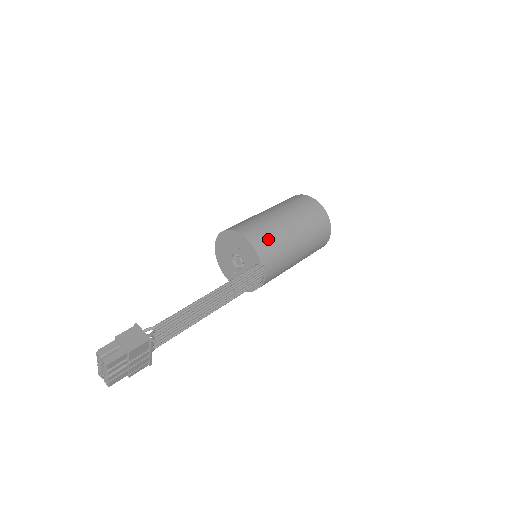
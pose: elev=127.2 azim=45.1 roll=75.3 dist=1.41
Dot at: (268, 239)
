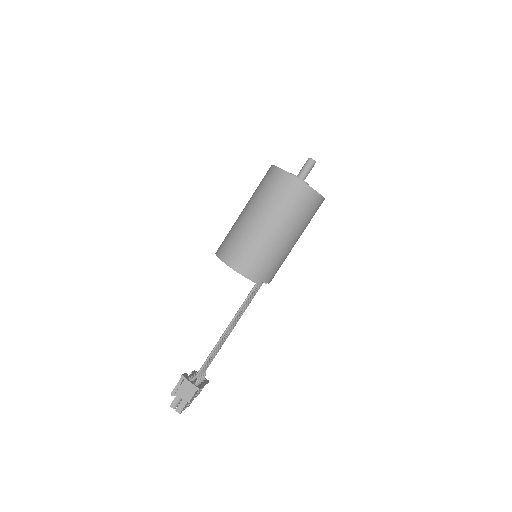
Dot at: (257, 261)
